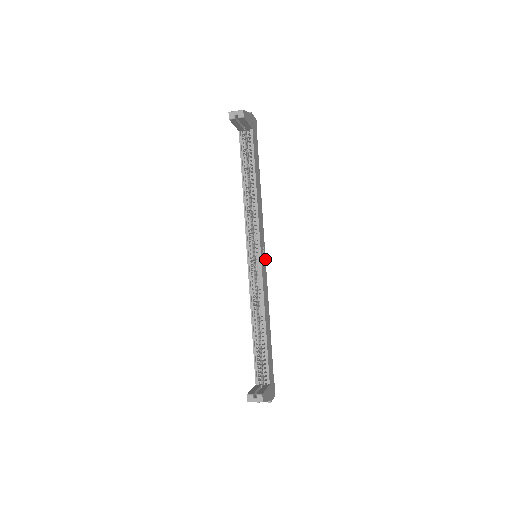
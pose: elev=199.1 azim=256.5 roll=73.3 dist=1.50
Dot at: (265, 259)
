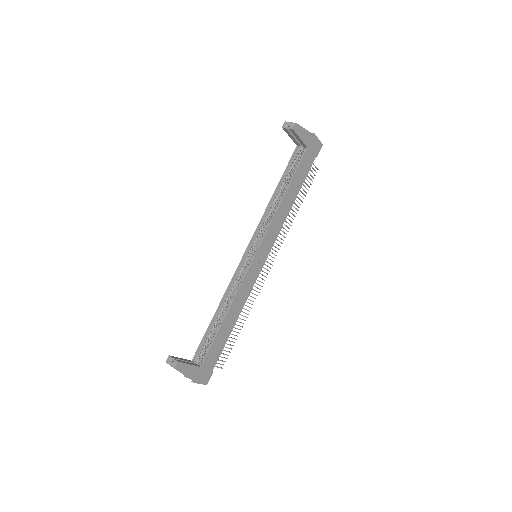
Dot at: (264, 263)
